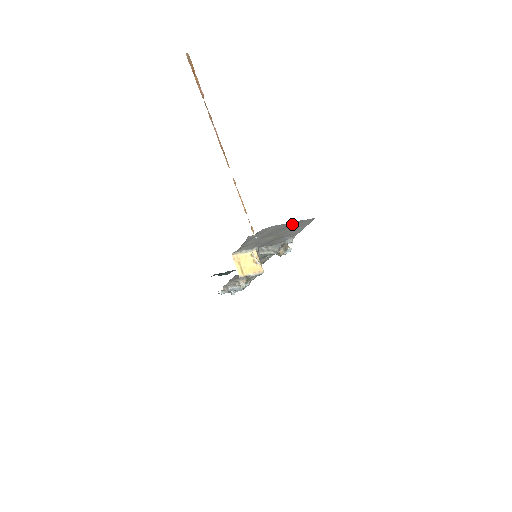
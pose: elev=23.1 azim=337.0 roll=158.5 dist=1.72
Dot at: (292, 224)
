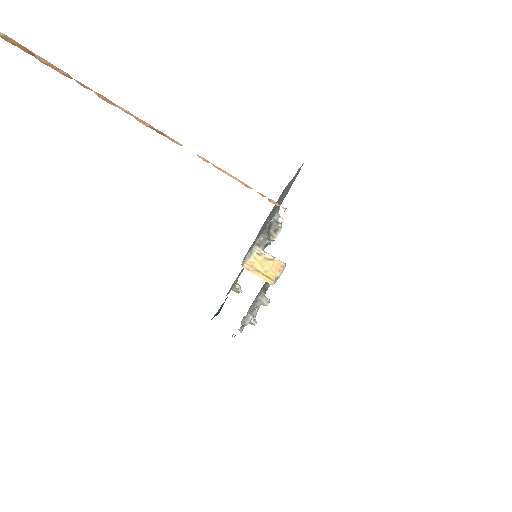
Dot at: (292, 179)
